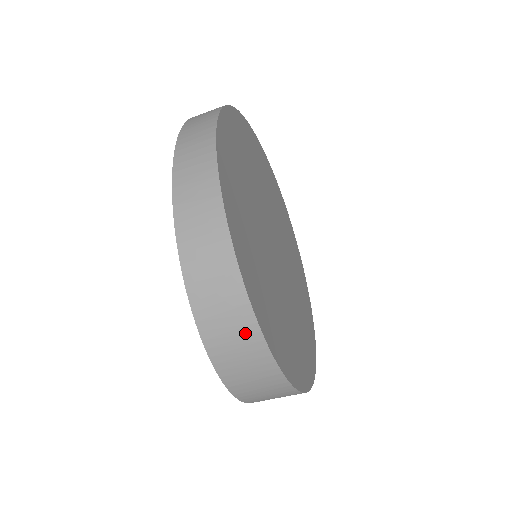
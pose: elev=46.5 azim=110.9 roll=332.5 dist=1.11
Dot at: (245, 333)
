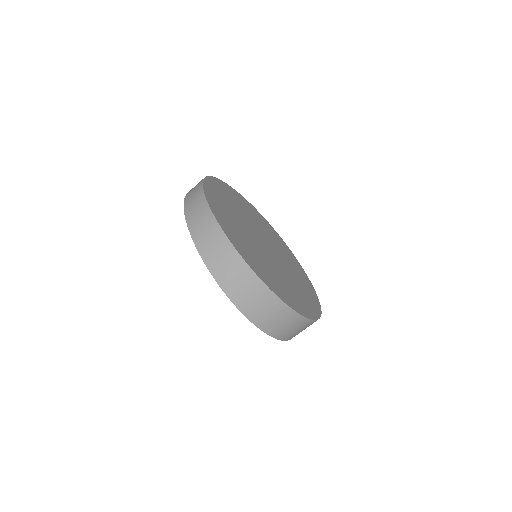
Dot at: (220, 243)
